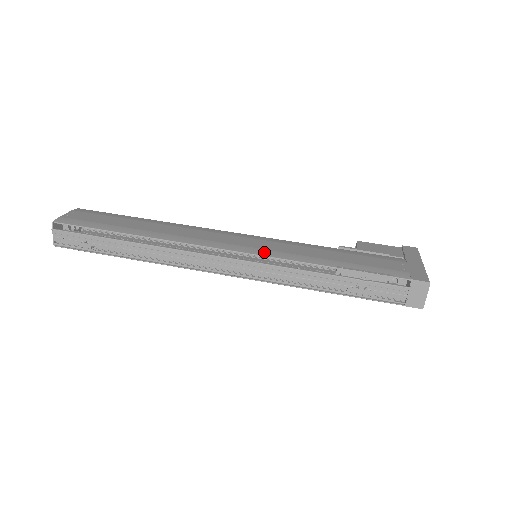
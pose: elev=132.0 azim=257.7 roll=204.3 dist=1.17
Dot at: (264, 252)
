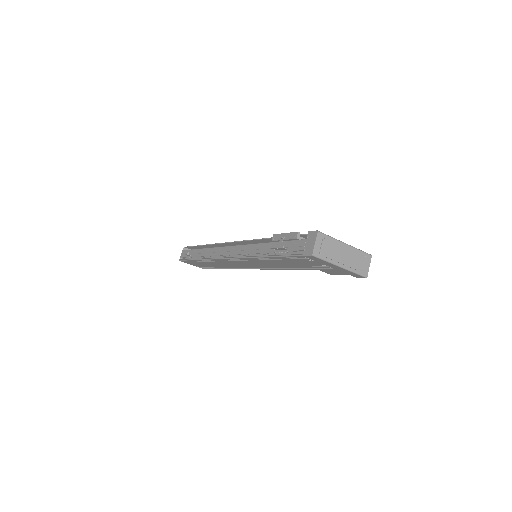
Dot at: (250, 241)
